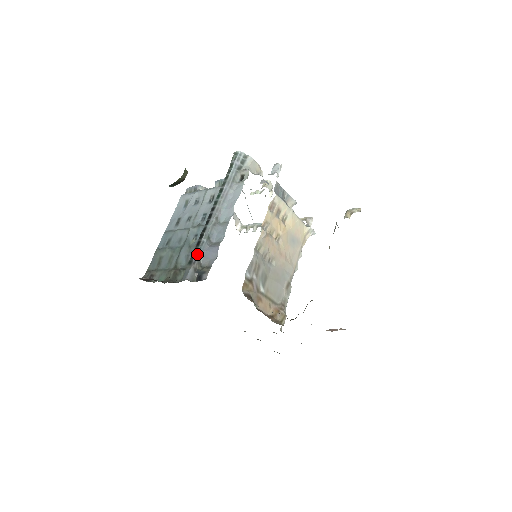
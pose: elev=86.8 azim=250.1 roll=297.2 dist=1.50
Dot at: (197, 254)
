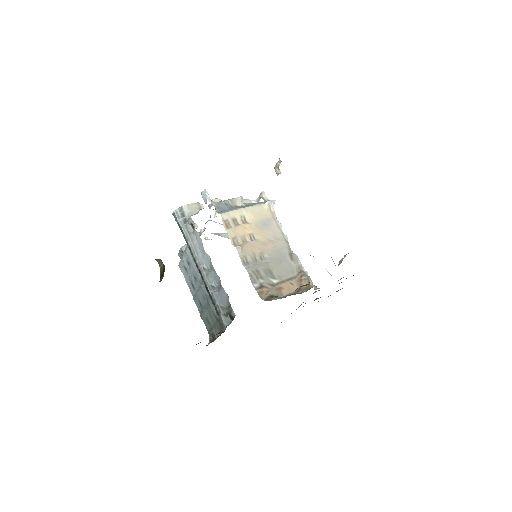
Dot at: (216, 305)
